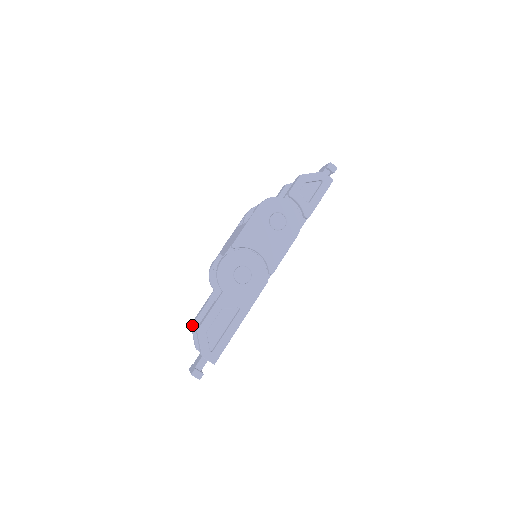
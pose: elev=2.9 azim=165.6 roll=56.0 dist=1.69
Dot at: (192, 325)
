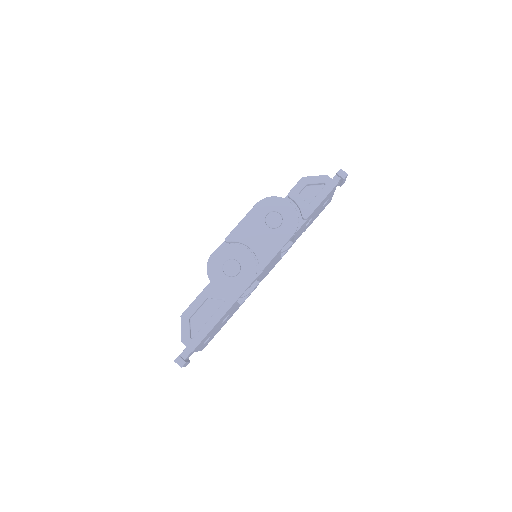
Dot at: occluded
